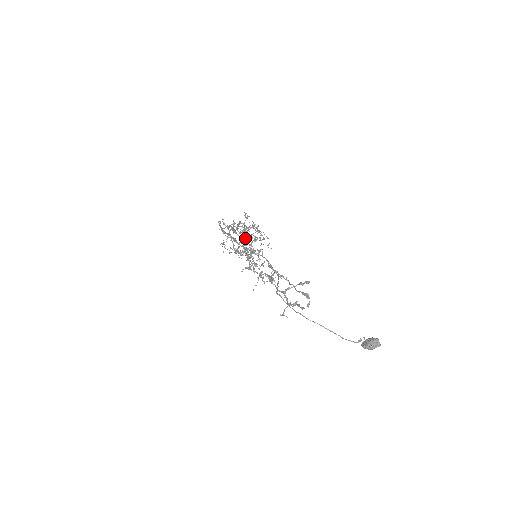
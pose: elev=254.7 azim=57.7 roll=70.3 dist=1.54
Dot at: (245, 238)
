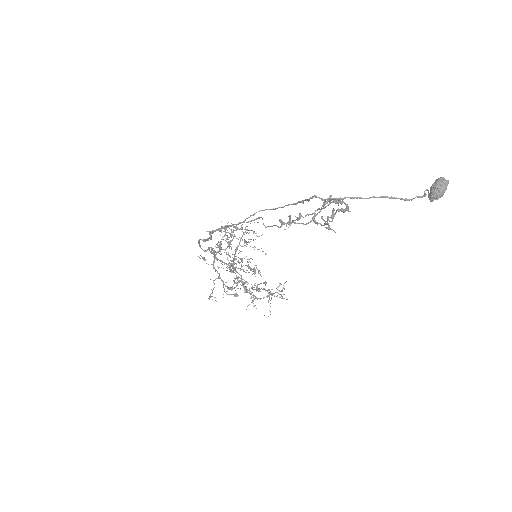
Dot at: (234, 255)
